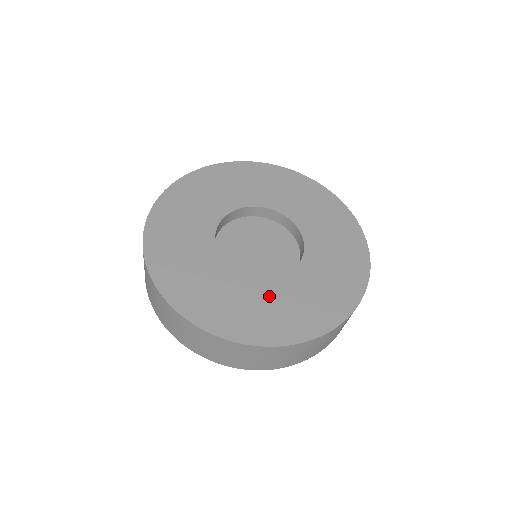
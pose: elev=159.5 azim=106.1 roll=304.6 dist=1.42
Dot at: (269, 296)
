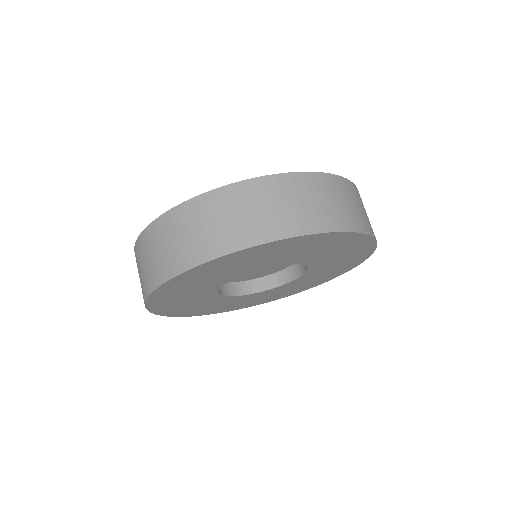
Dot at: occluded
